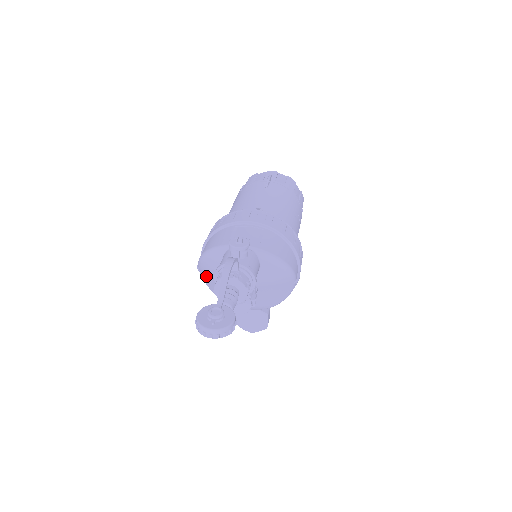
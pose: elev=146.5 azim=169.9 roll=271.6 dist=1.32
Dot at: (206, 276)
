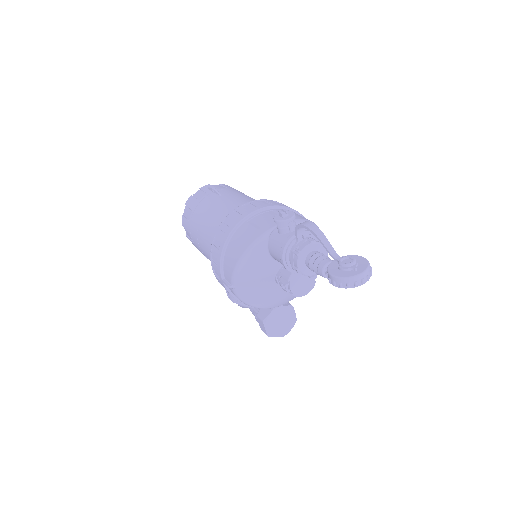
Dot at: (246, 286)
